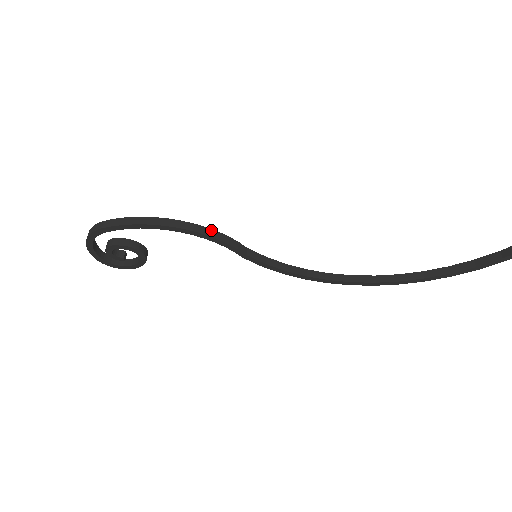
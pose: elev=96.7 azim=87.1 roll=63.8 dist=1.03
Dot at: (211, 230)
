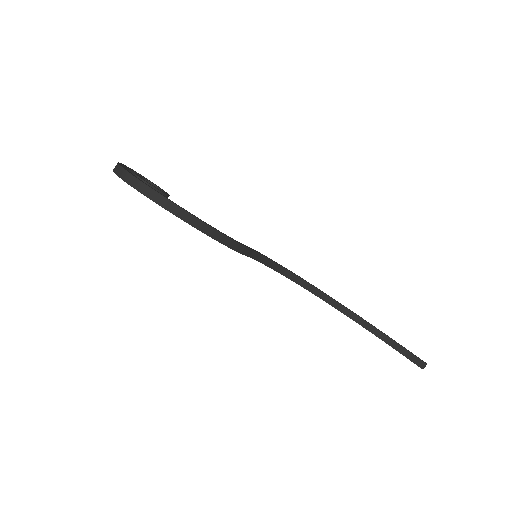
Dot at: (235, 242)
